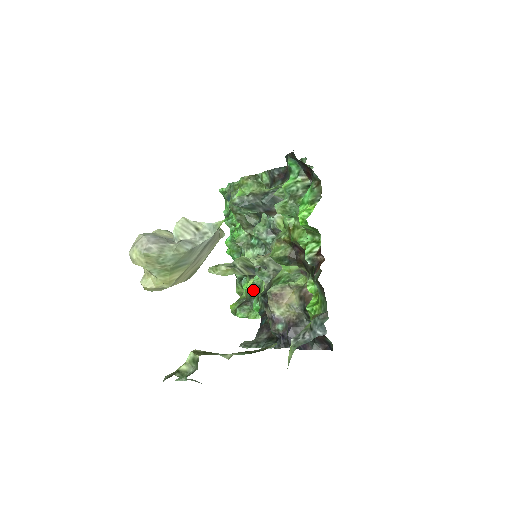
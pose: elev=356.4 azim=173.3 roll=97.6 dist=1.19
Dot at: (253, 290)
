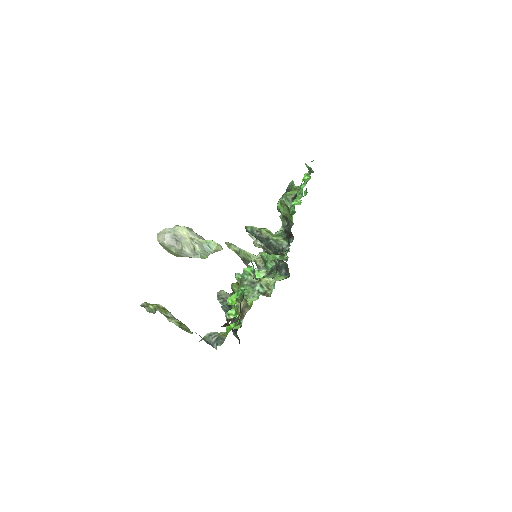
Dot at: occluded
